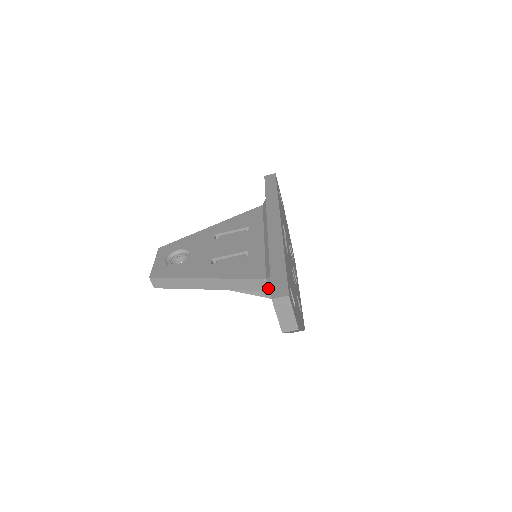
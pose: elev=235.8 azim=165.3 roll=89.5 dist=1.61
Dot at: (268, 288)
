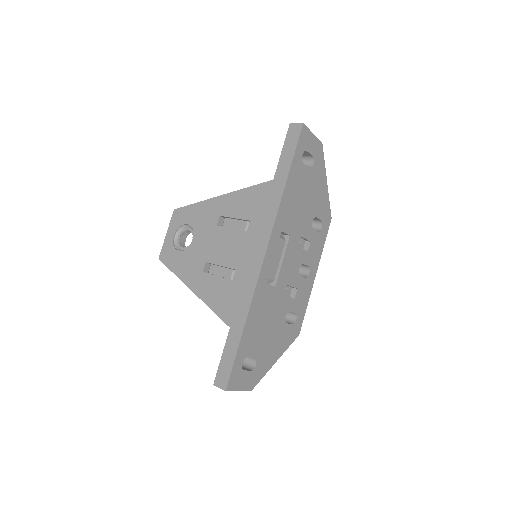
Dot at: occluded
